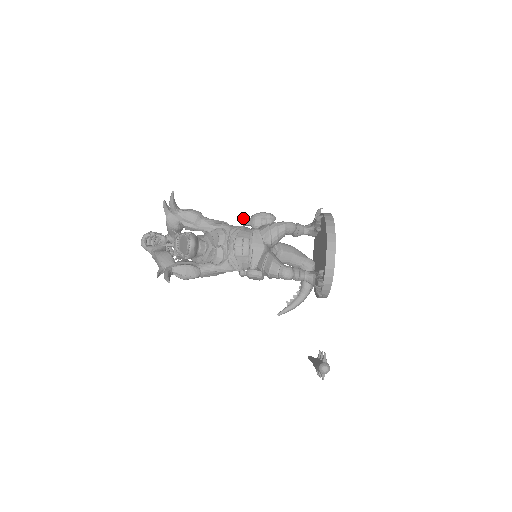
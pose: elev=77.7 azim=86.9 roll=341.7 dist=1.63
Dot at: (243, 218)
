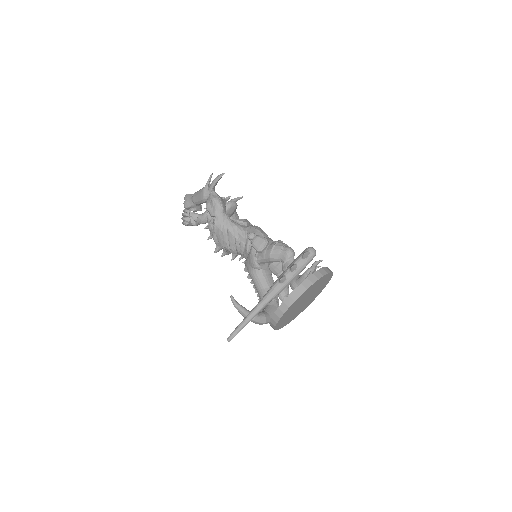
Dot at: occluded
